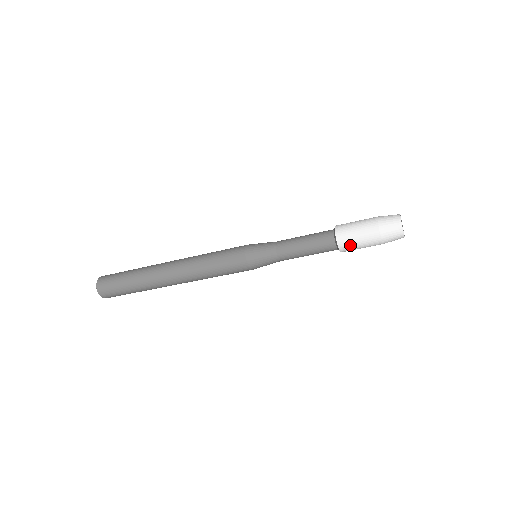
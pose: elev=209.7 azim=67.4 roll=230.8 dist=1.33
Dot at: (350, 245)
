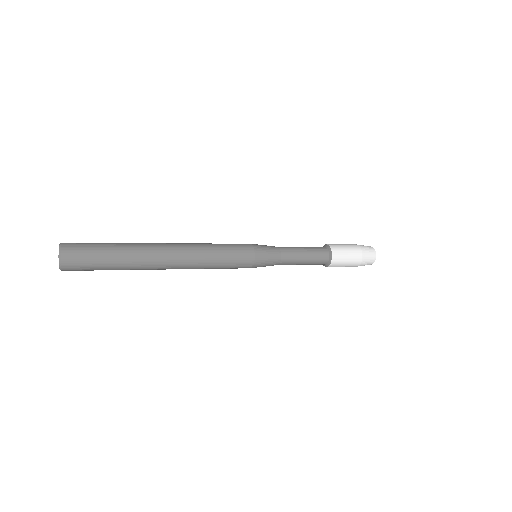
Dot at: (337, 266)
